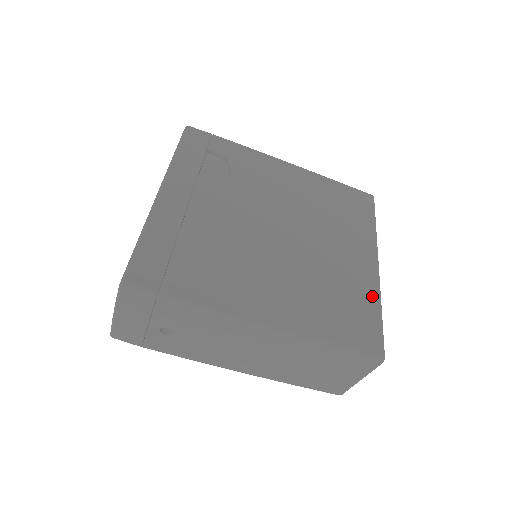
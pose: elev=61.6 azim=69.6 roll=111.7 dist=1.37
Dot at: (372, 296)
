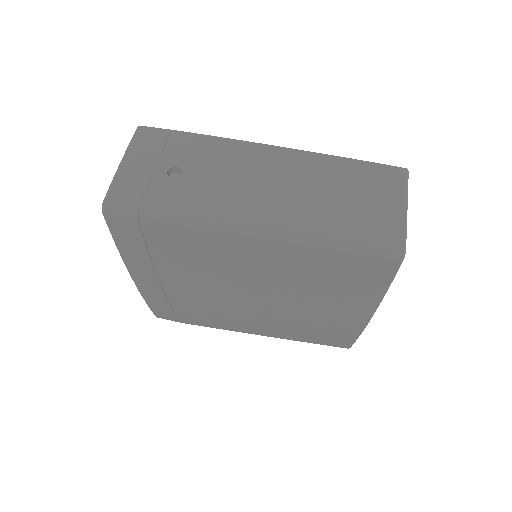
Dot at: occluded
